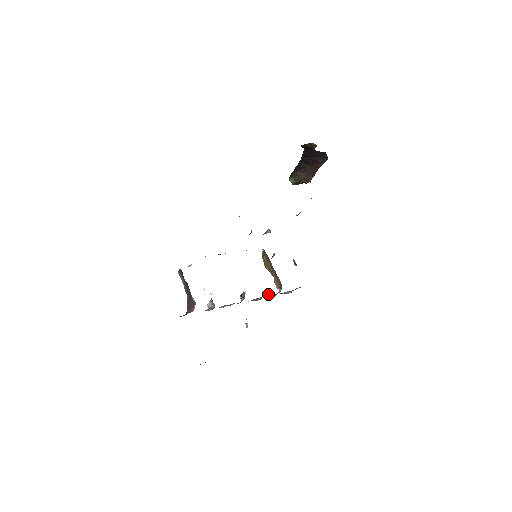
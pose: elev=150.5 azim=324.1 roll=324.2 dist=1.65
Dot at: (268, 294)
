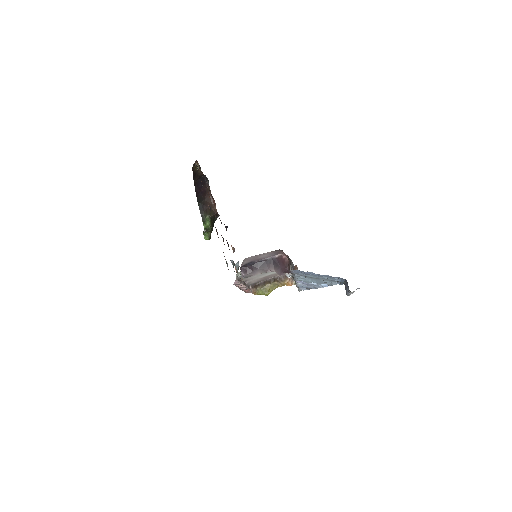
Dot at: occluded
